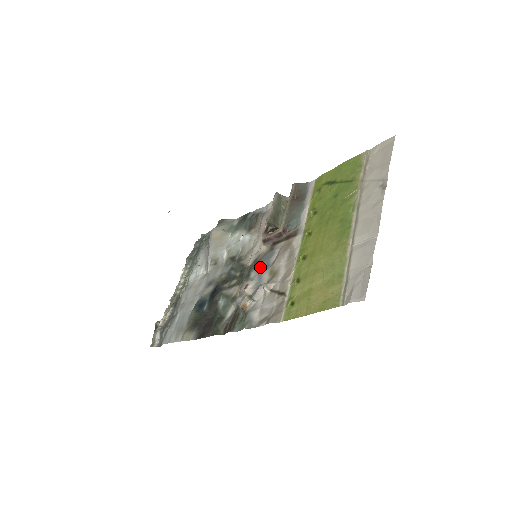
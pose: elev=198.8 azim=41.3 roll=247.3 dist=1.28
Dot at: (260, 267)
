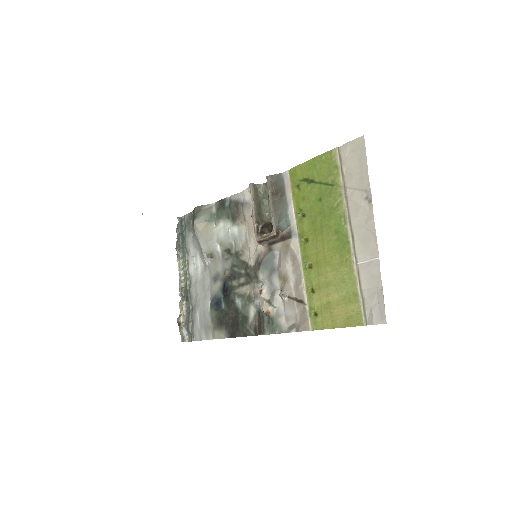
Dot at: (265, 269)
